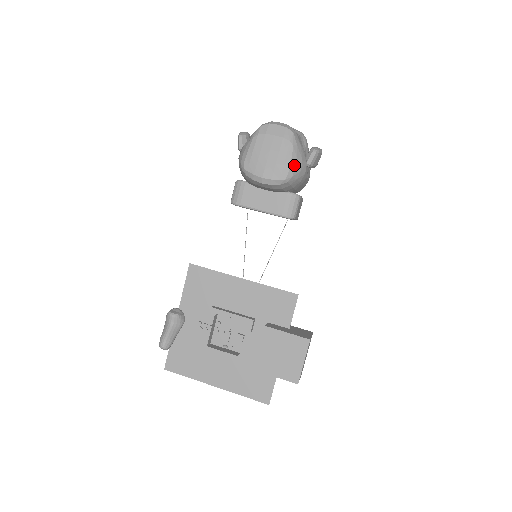
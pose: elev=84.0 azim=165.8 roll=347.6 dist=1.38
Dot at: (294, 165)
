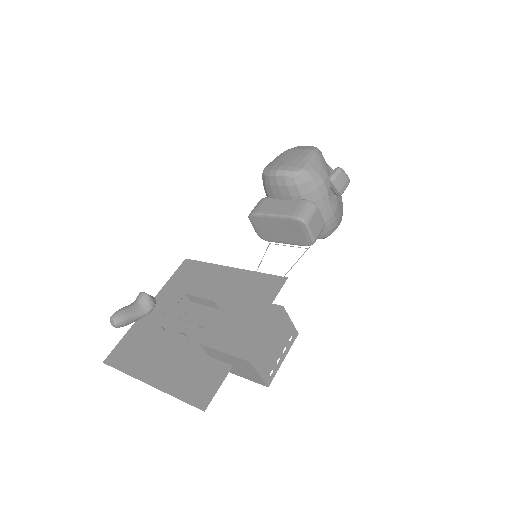
Dot at: (311, 165)
